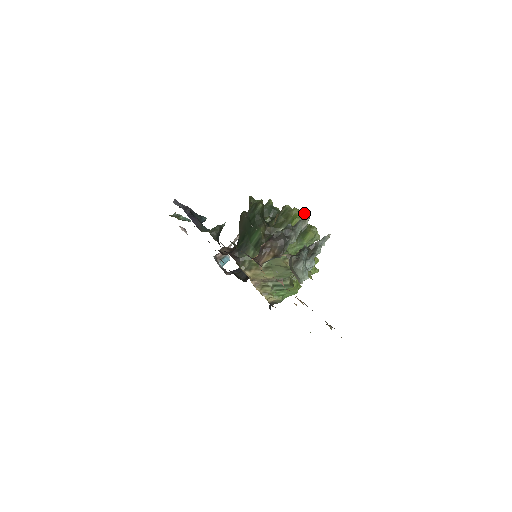
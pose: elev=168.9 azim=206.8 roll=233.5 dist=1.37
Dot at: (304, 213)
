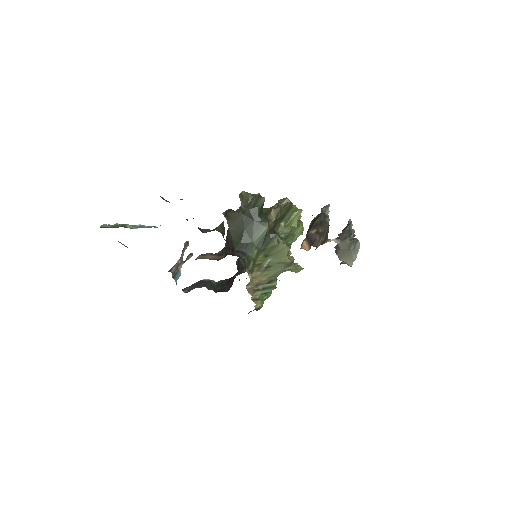
Dot at: occluded
